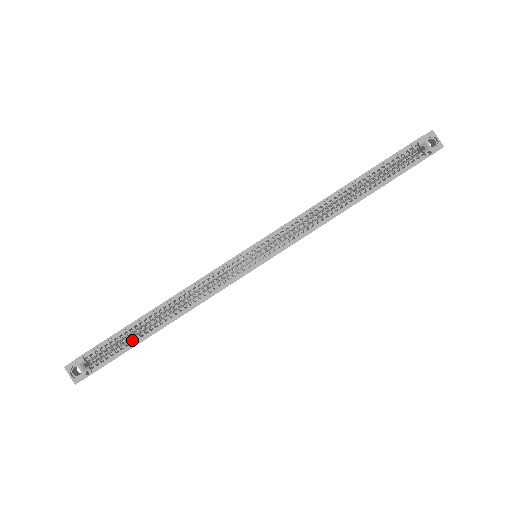
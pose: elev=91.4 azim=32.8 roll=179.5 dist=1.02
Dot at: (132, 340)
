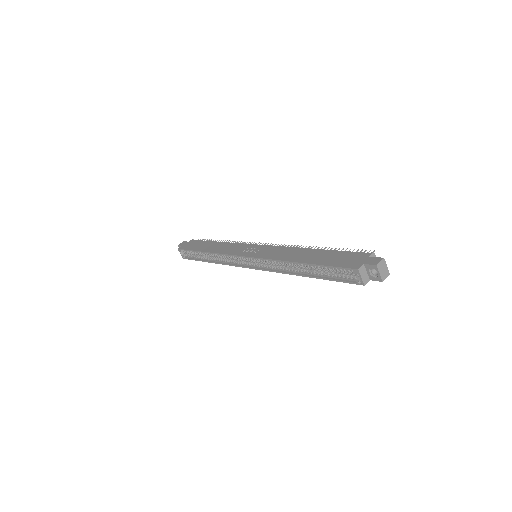
Dot at: (199, 257)
